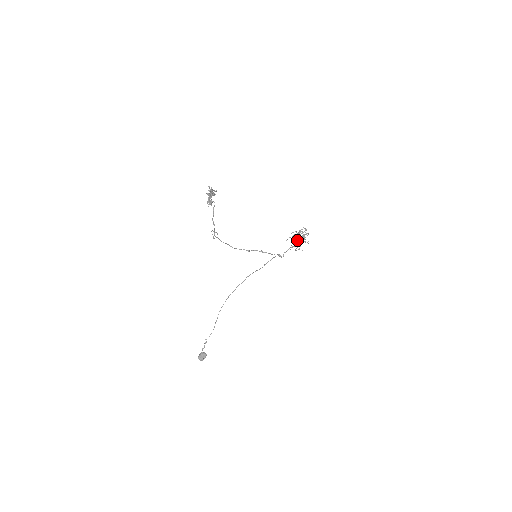
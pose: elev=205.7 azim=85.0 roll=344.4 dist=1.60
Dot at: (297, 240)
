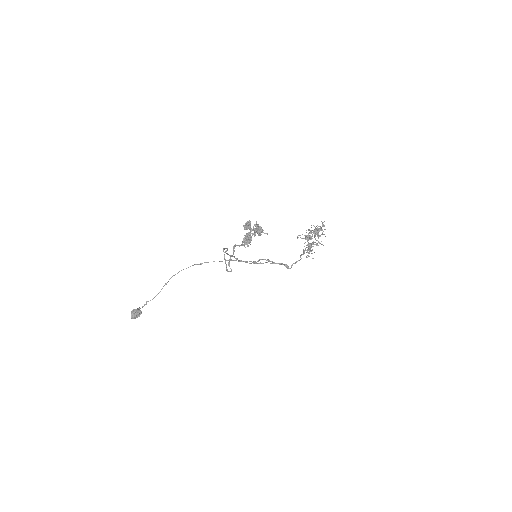
Dot at: (309, 238)
